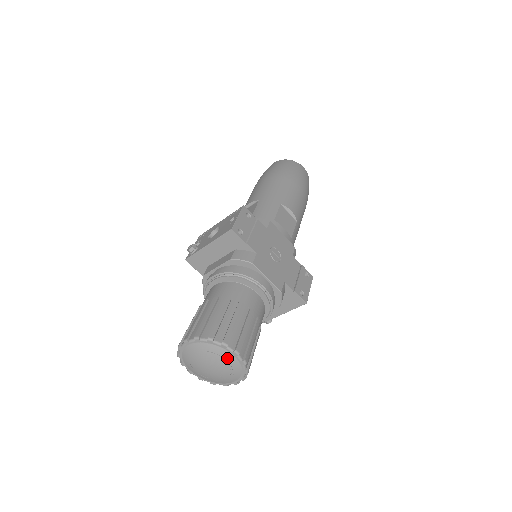
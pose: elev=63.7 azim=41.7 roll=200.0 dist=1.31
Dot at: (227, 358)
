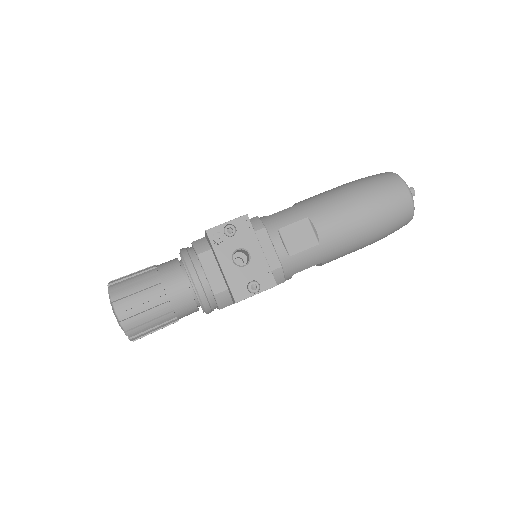
Dot at: occluded
